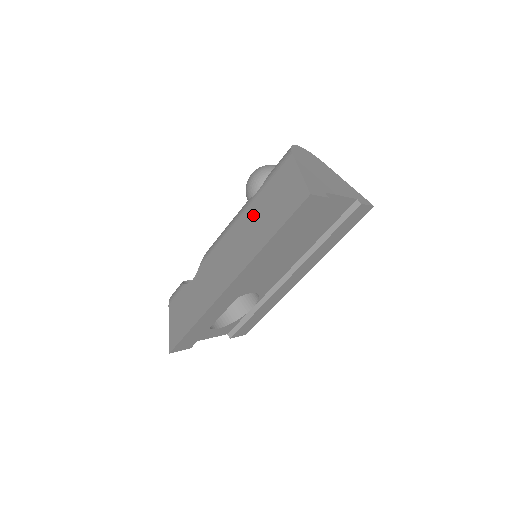
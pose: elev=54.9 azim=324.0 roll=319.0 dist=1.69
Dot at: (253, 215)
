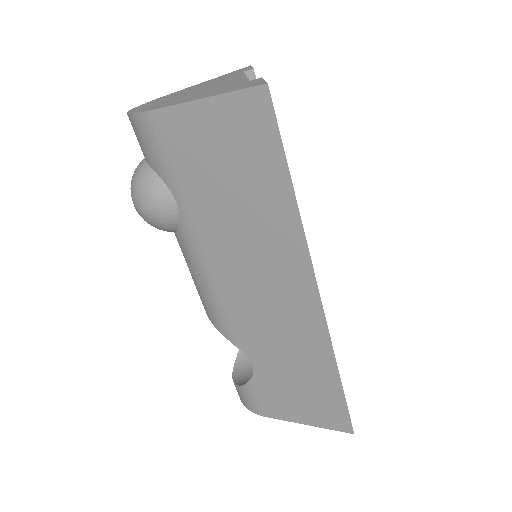
Dot at: (219, 222)
